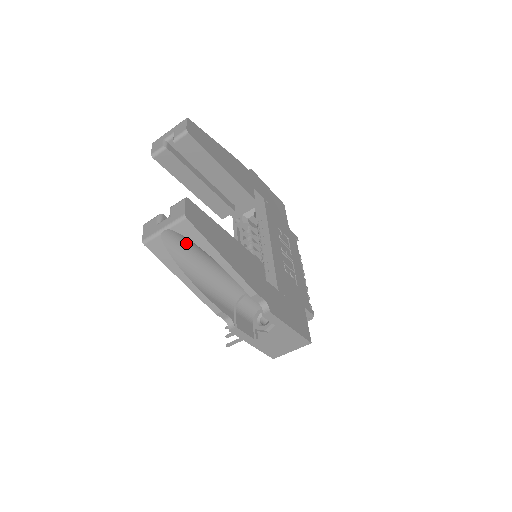
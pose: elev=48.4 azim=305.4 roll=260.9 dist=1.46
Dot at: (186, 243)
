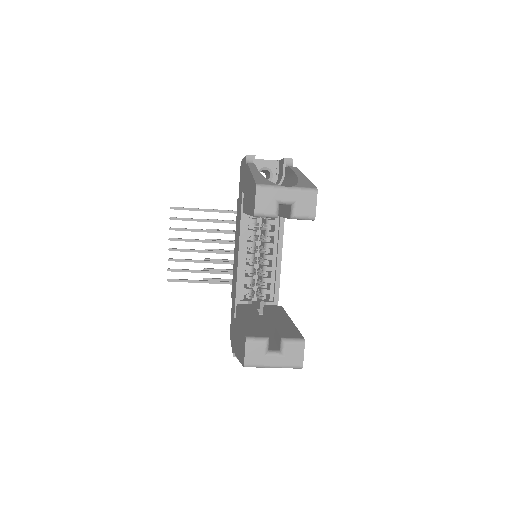
Dot at: occluded
